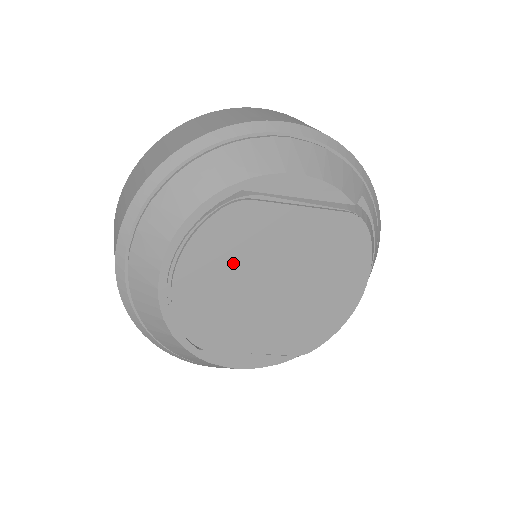
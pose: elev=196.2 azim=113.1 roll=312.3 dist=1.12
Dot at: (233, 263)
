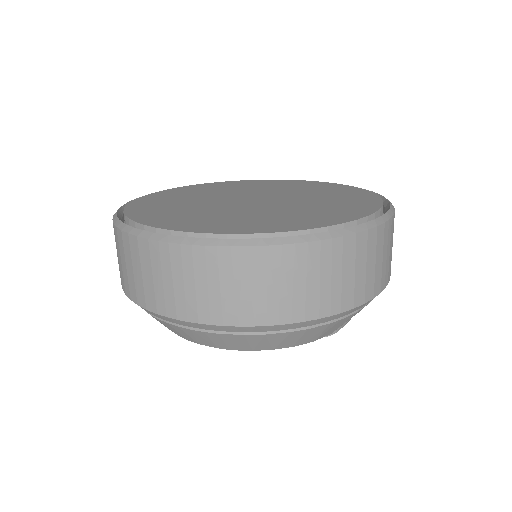
Dot at: occluded
